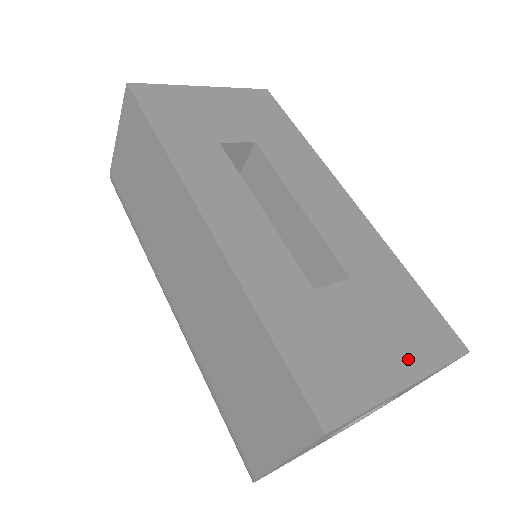
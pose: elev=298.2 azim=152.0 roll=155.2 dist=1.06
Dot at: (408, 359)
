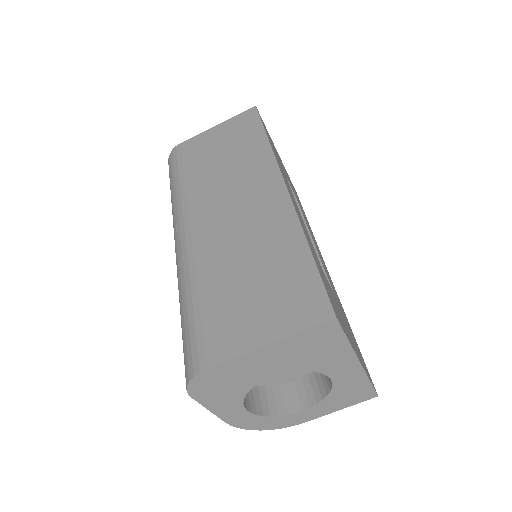
Dot at: (358, 354)
